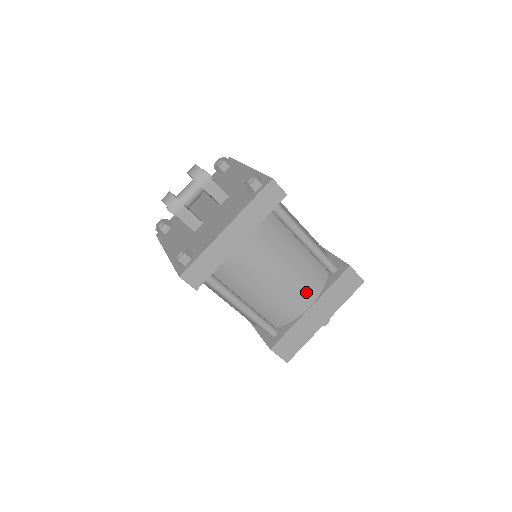
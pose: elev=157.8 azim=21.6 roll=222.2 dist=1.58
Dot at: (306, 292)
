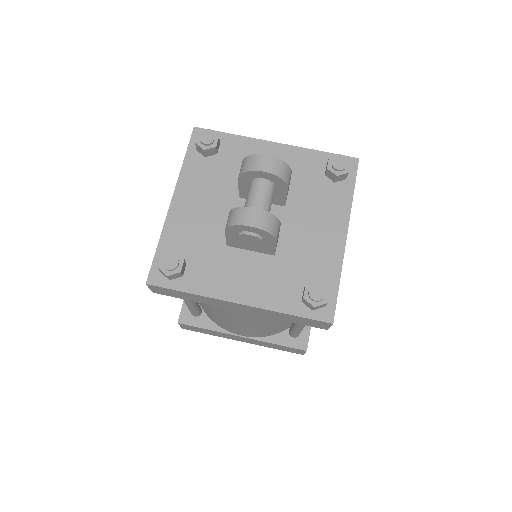
Dot at: occluded
